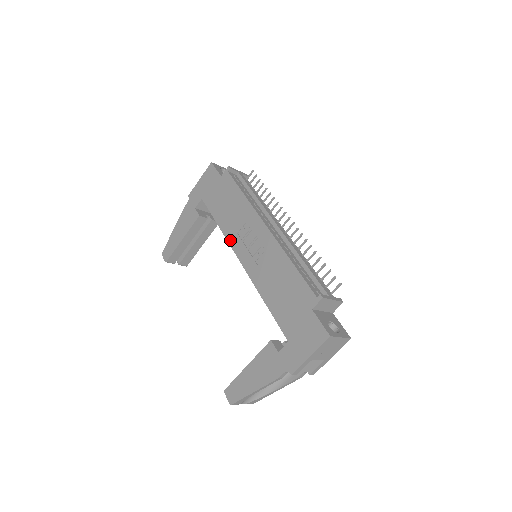
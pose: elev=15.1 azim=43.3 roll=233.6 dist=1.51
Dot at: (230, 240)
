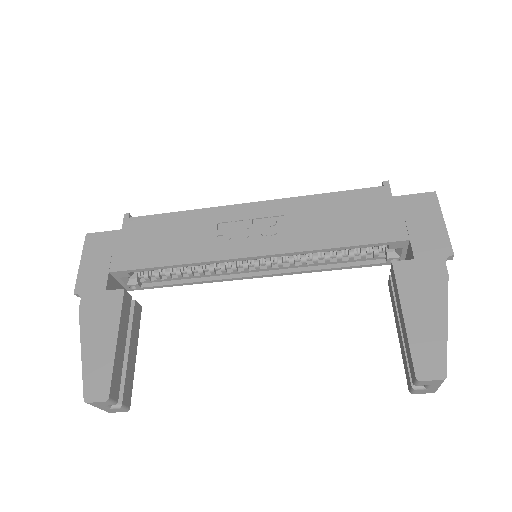
Dot at: (214, 256)
